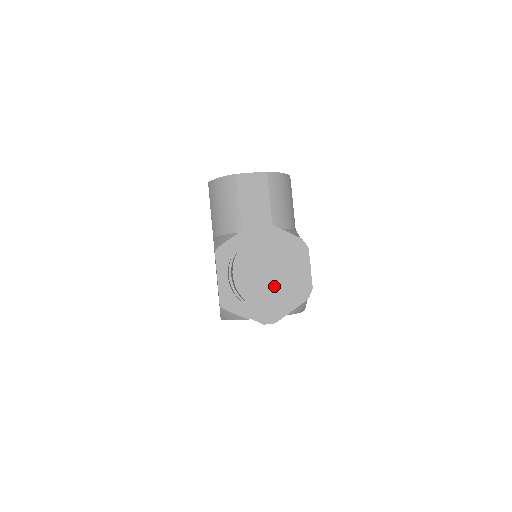
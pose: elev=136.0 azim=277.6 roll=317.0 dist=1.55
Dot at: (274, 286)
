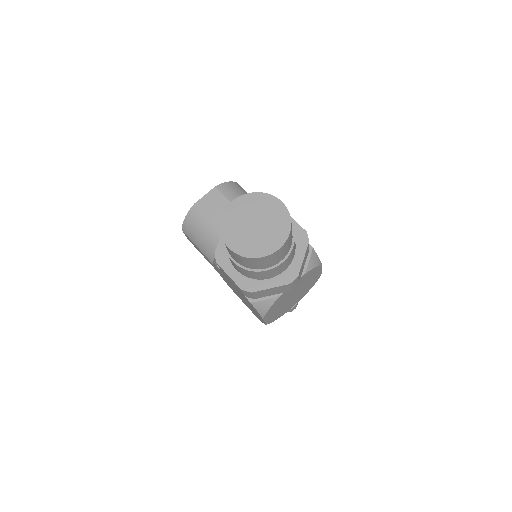
Dot at: (264, 233)
